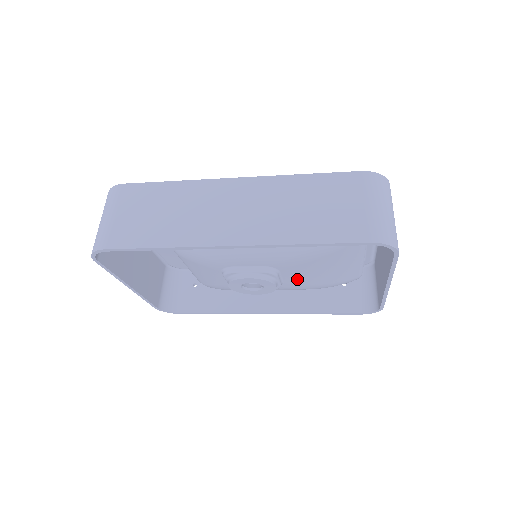
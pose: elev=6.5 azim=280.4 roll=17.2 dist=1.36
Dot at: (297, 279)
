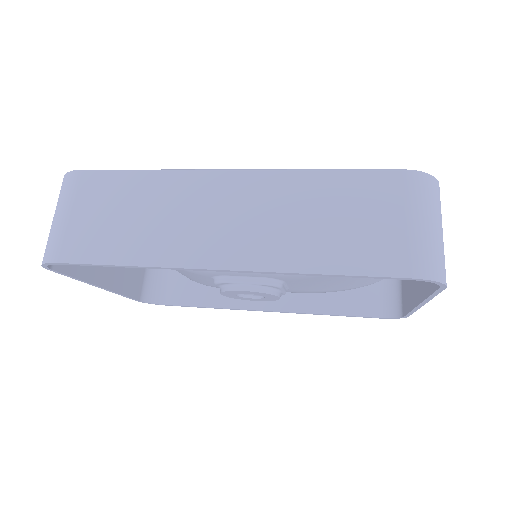
Dot at: (306, 287)
